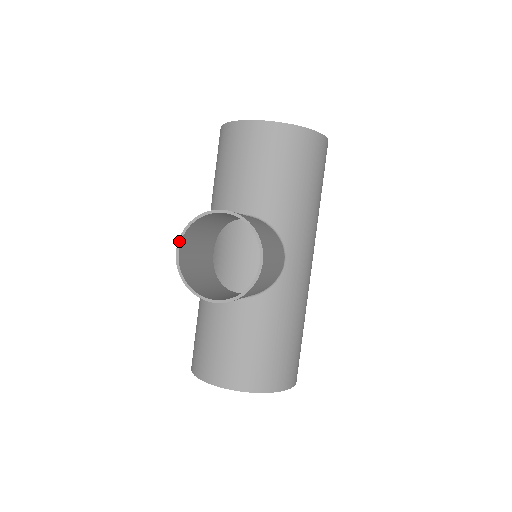
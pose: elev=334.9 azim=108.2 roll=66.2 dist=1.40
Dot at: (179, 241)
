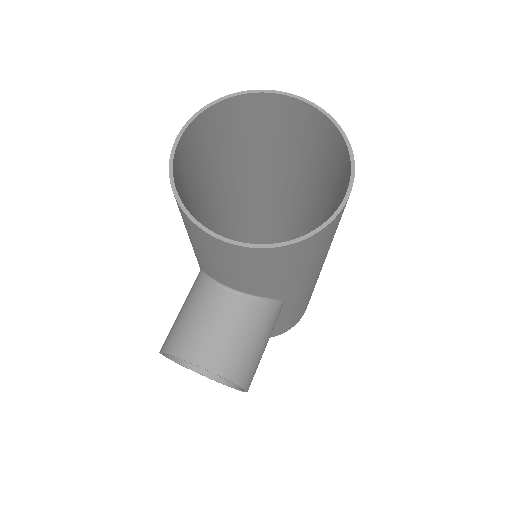
Dot at: (160, 353)
